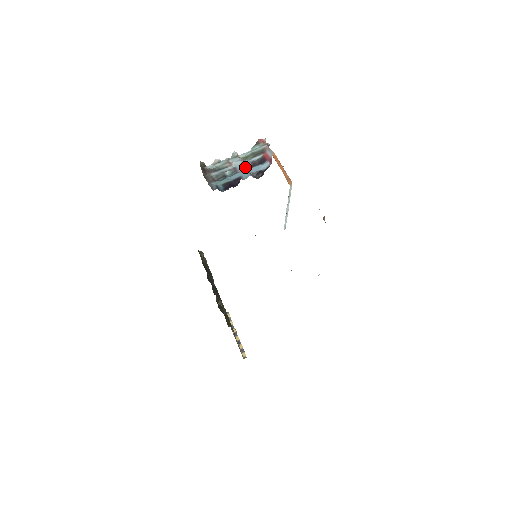
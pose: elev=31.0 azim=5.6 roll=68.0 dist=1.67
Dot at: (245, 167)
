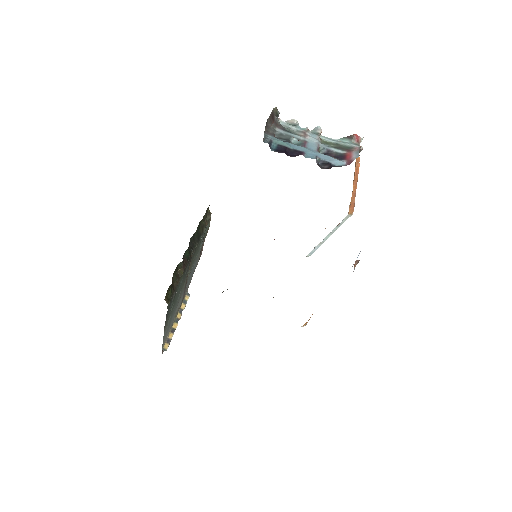
Dot at: (317, 148)
